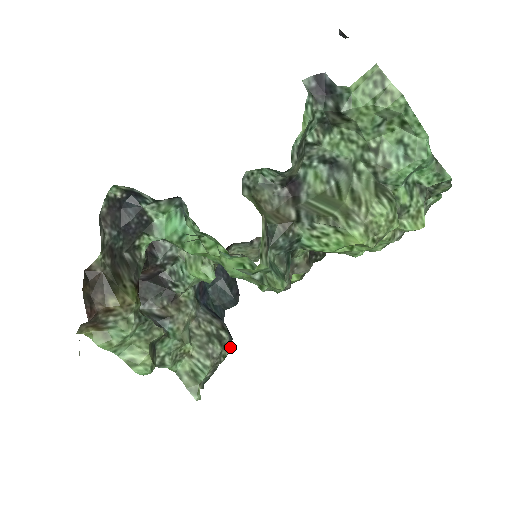
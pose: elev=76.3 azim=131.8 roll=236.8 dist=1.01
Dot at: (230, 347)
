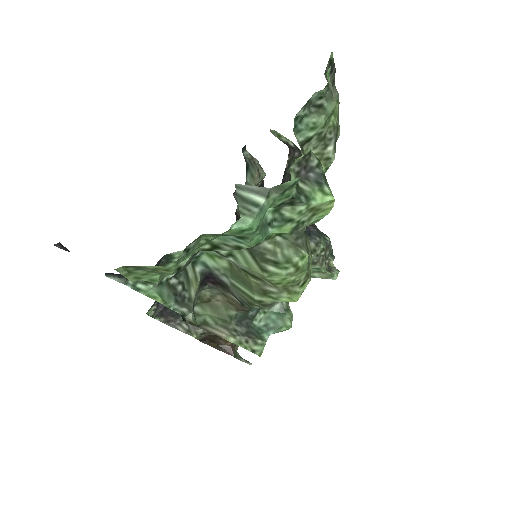
Dot at: (319, 240)
